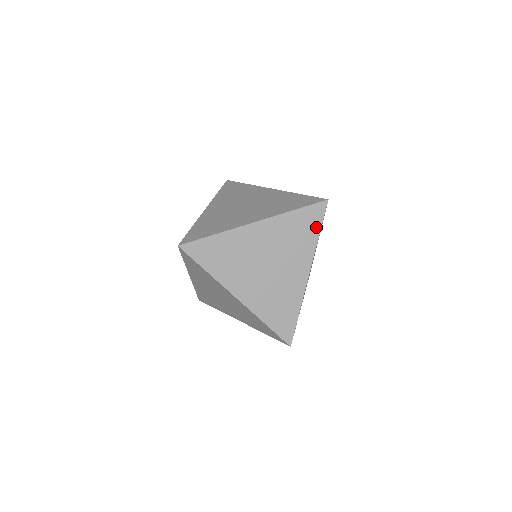
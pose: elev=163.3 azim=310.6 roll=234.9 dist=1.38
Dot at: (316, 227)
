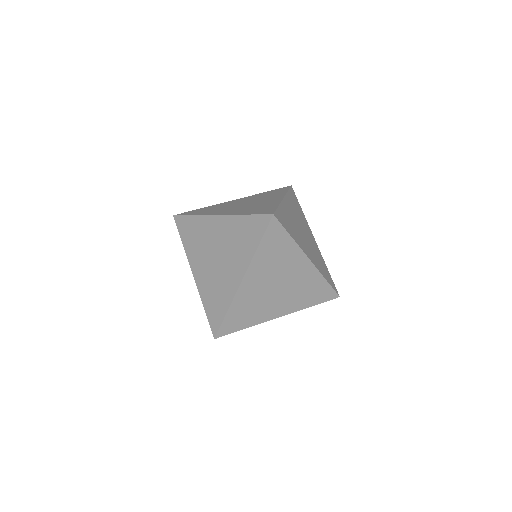
Dot at: (257, 238)
